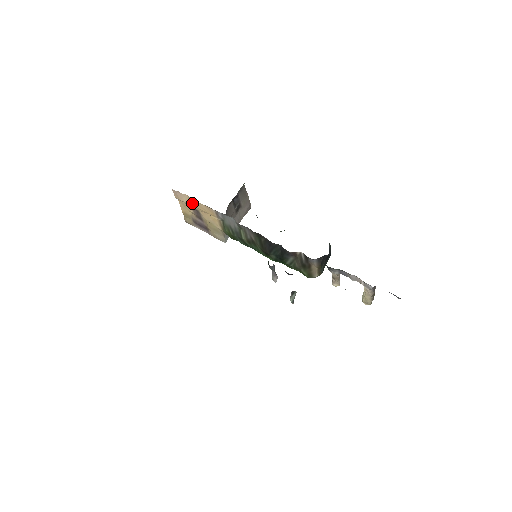
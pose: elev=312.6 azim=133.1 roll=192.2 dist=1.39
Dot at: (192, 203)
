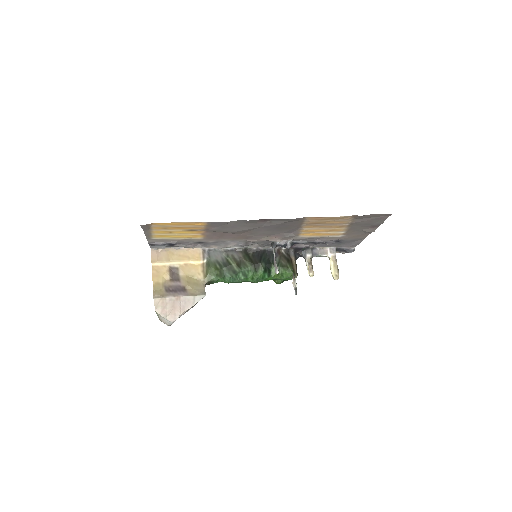
Dot at: (174, 257)
